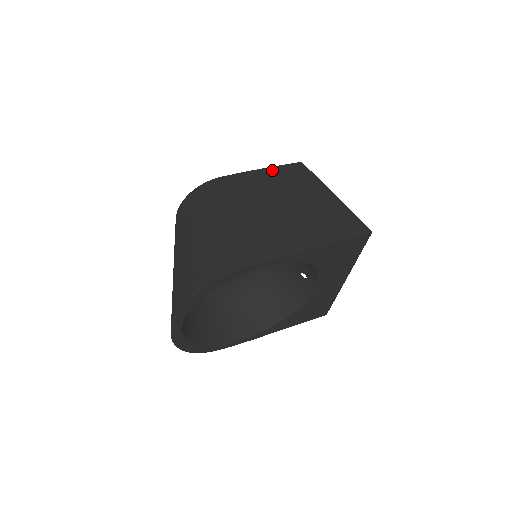
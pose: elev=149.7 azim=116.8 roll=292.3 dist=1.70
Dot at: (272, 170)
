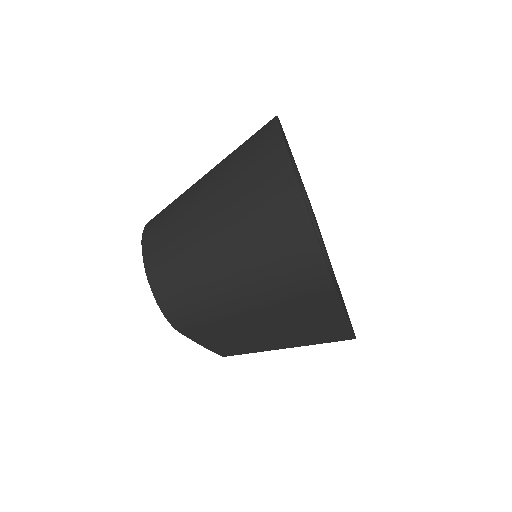
Dot at: occluded
